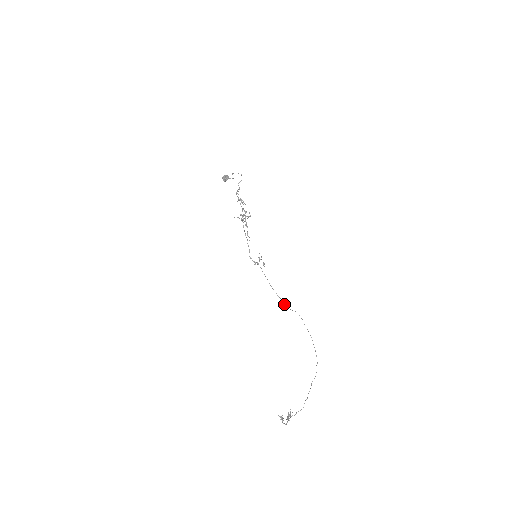
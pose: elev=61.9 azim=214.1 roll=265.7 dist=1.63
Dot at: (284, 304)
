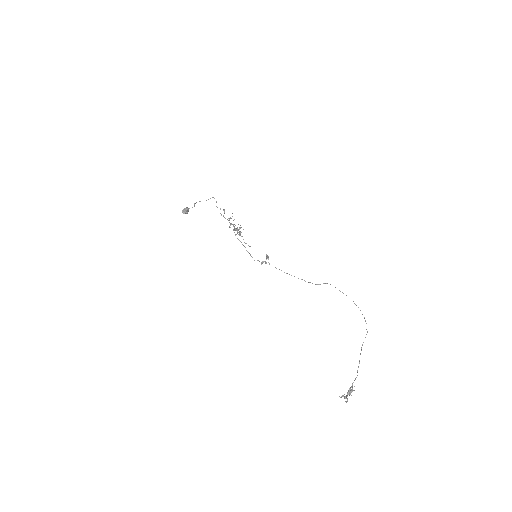
Dot at: occluded
